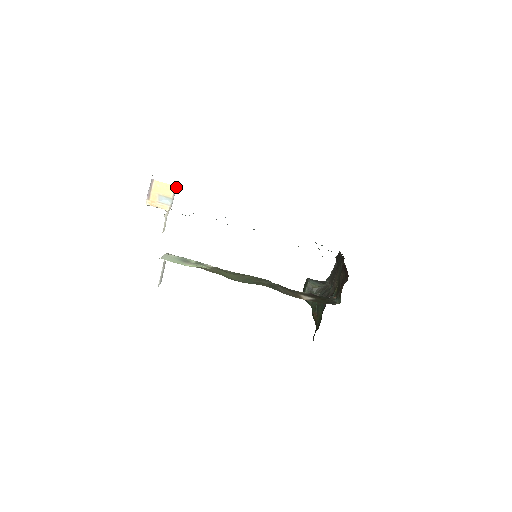
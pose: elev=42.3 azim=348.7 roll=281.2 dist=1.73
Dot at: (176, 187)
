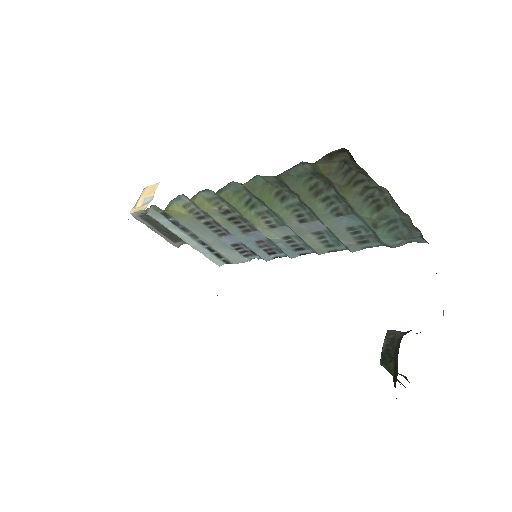
Dot at: (159, 182)
